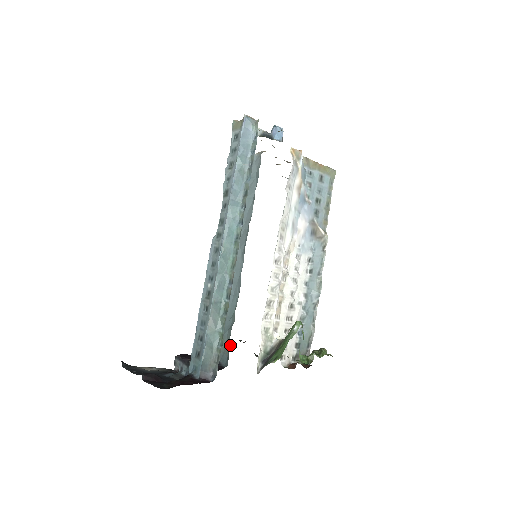
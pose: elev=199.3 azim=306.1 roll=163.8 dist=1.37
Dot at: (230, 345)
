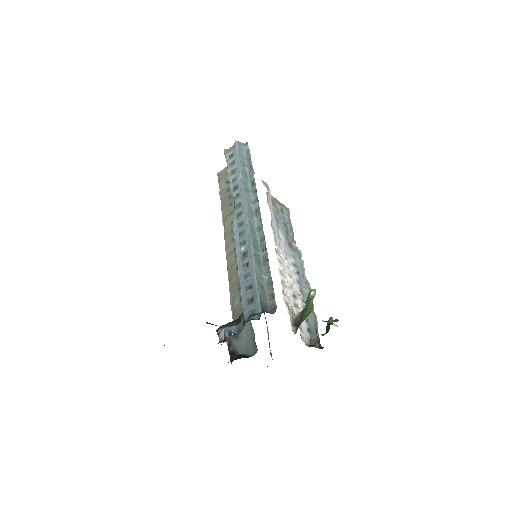
Dot at: (253, 333)
